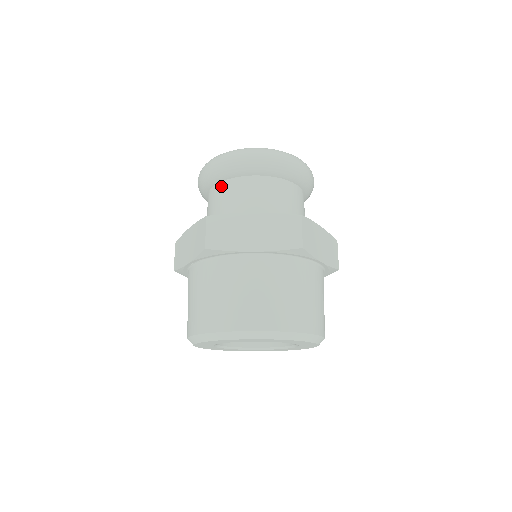
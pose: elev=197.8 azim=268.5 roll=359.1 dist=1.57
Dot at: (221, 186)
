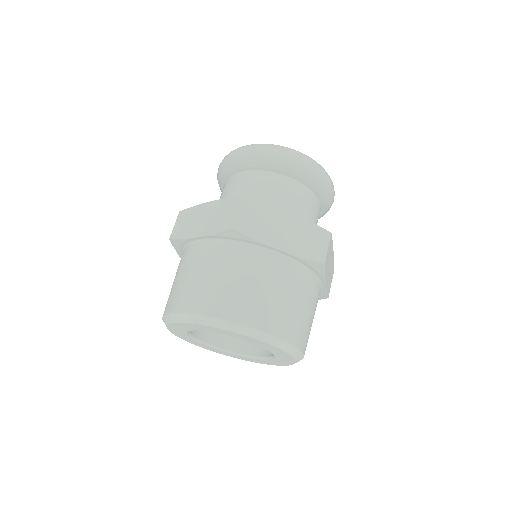
Dot at: occluded
